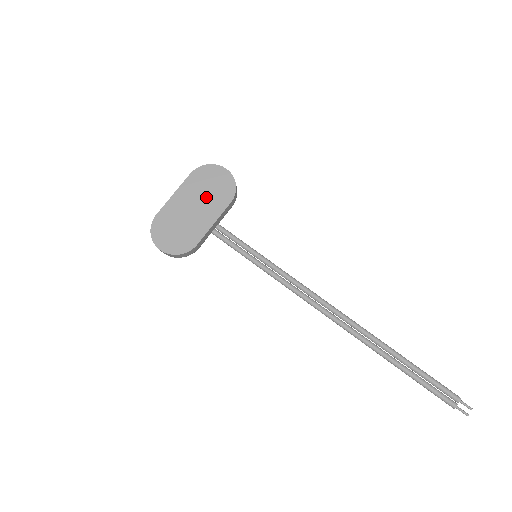
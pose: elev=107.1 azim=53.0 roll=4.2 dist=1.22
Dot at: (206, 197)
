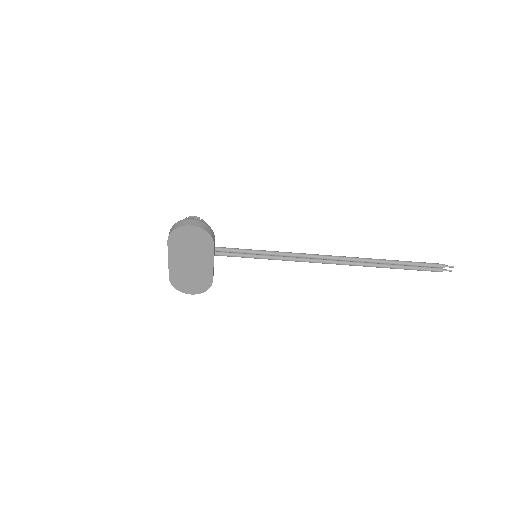
Dot at: (193, 251)
